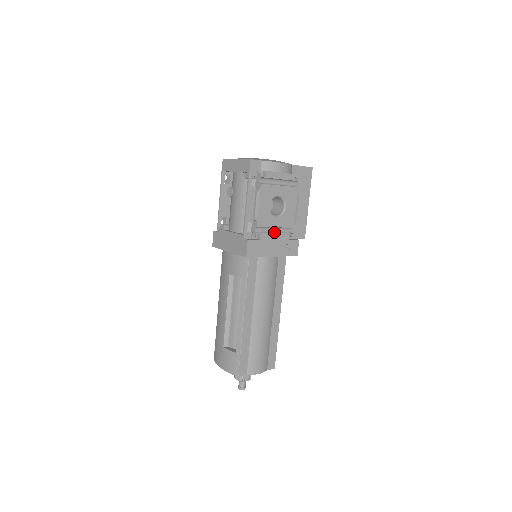
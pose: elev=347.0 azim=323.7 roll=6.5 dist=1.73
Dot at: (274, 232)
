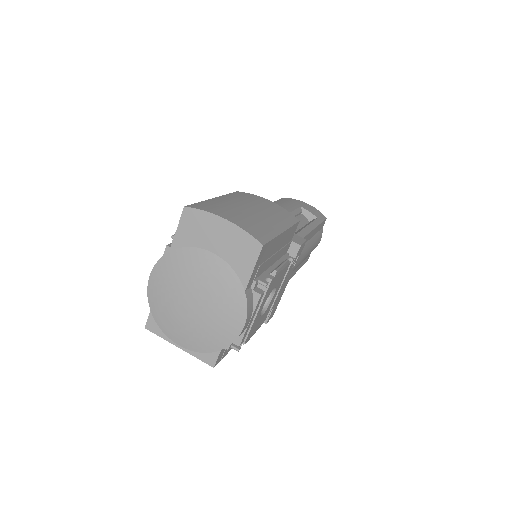
Dot at: occluded
